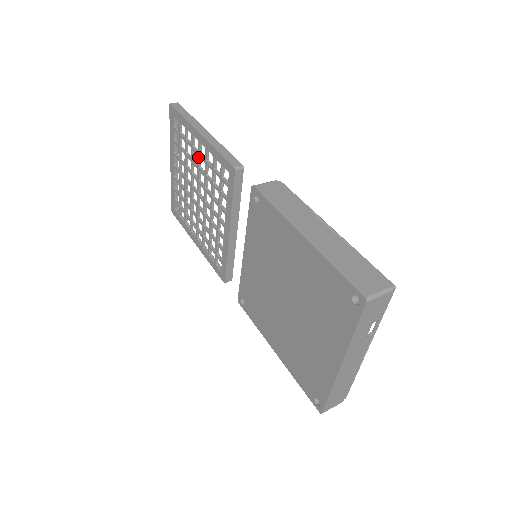
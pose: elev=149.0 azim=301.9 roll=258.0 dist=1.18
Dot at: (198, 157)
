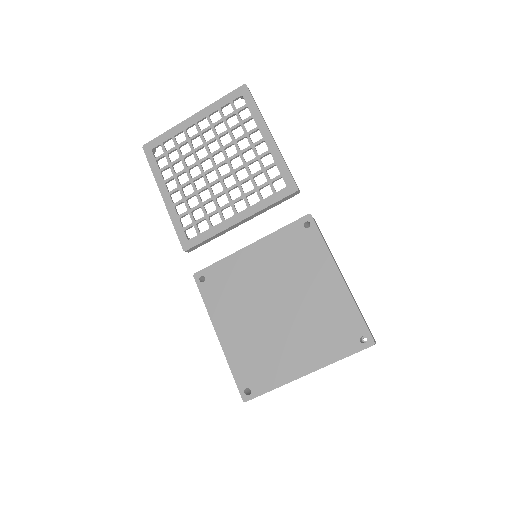
Dot at: (250, 147)
